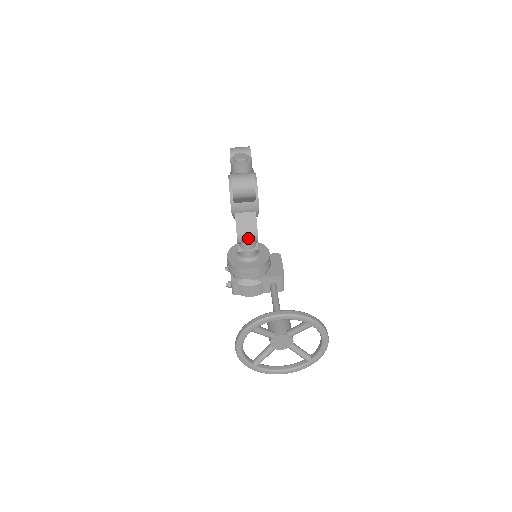
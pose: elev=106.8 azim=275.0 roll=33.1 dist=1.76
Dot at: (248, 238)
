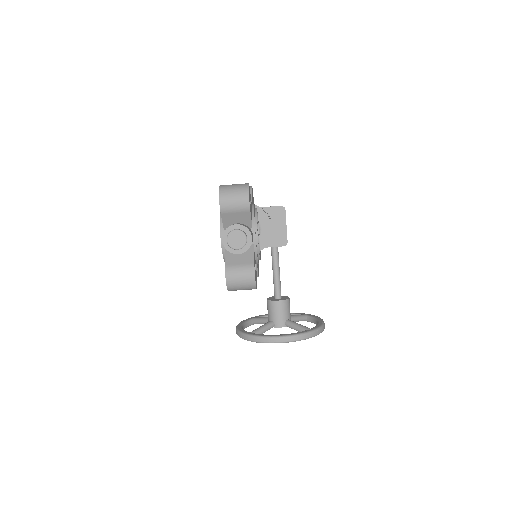
Dot at: occluded
